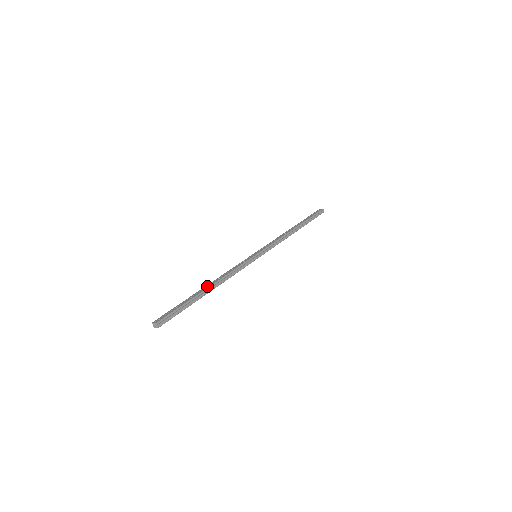
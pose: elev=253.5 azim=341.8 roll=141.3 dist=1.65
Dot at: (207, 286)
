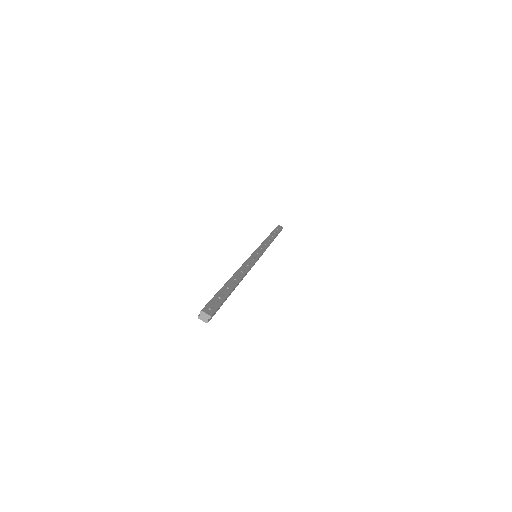
Dot at: (236, 278)
